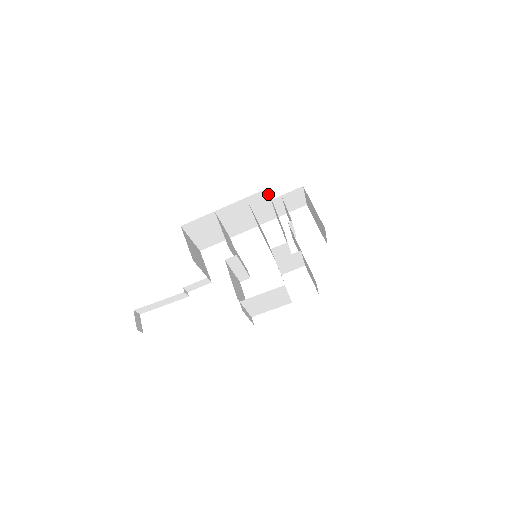
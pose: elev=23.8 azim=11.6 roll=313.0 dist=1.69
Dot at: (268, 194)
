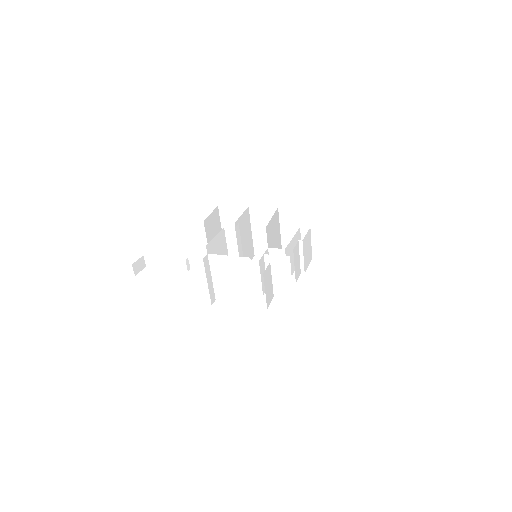
Dot at: occluded
